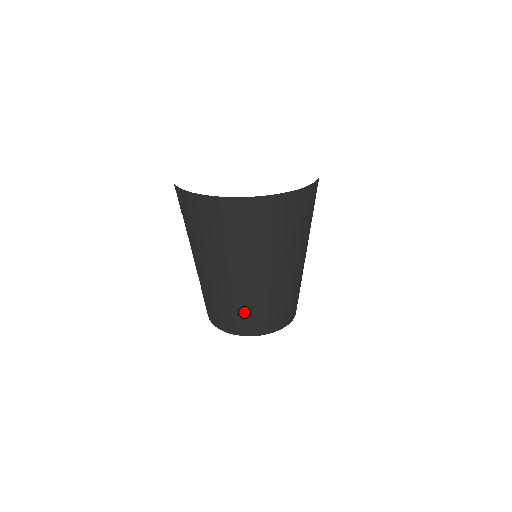
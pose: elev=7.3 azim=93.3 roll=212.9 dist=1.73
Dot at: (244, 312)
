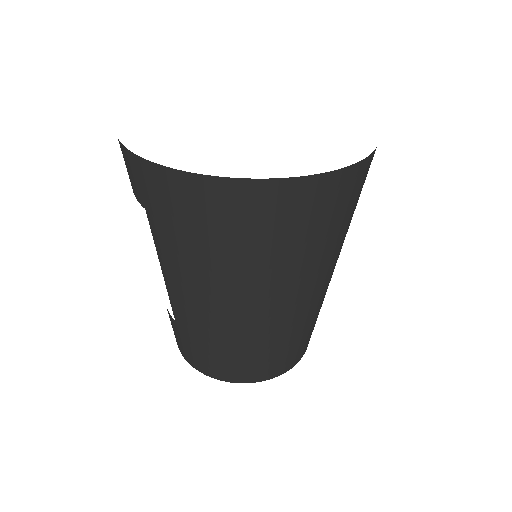
Dot at: (260, 353)
